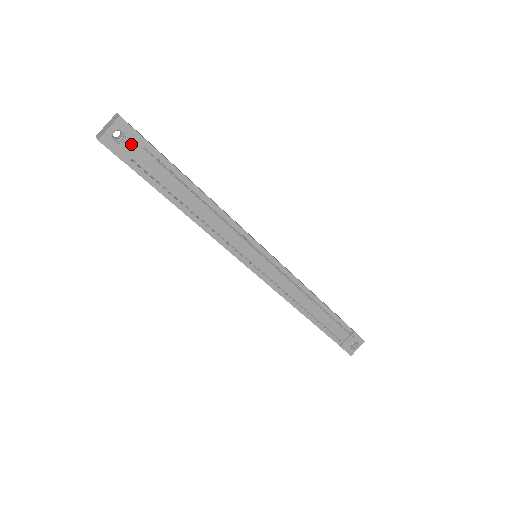
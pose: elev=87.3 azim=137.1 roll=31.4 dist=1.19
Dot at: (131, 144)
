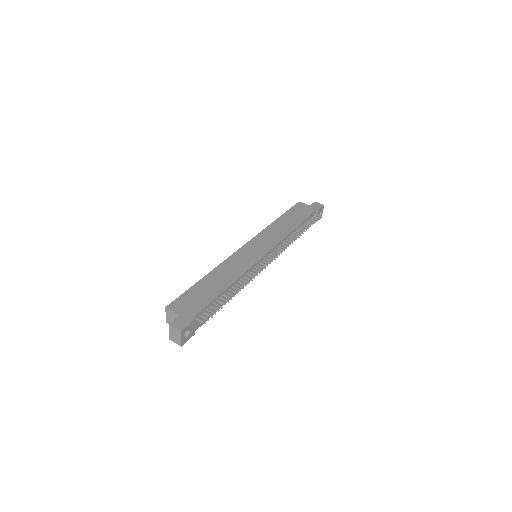
Dot at: (192, 327)
